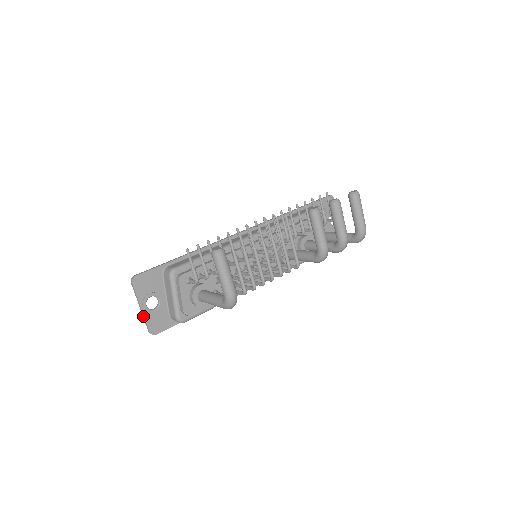
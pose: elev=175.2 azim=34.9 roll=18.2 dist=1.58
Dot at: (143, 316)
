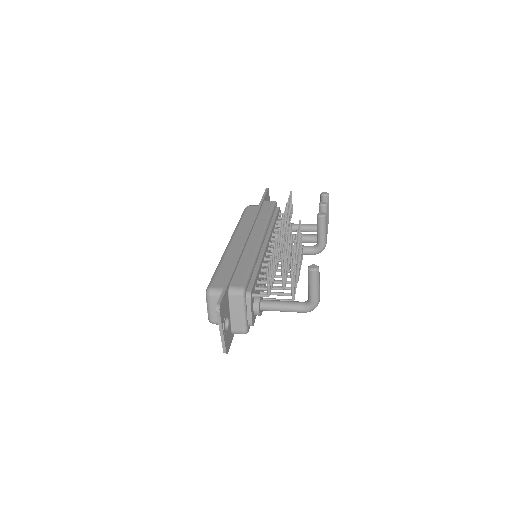
Dot at: (222, 339)
